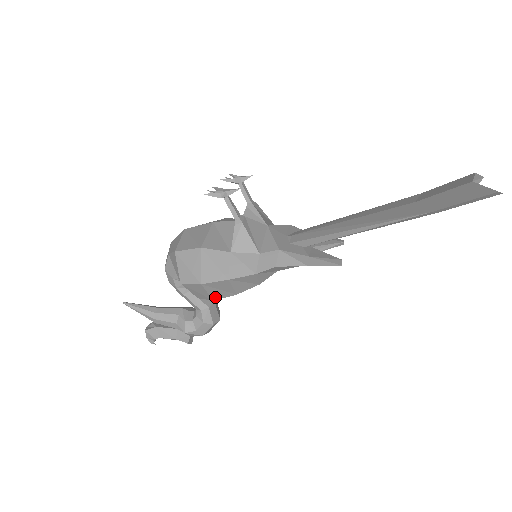
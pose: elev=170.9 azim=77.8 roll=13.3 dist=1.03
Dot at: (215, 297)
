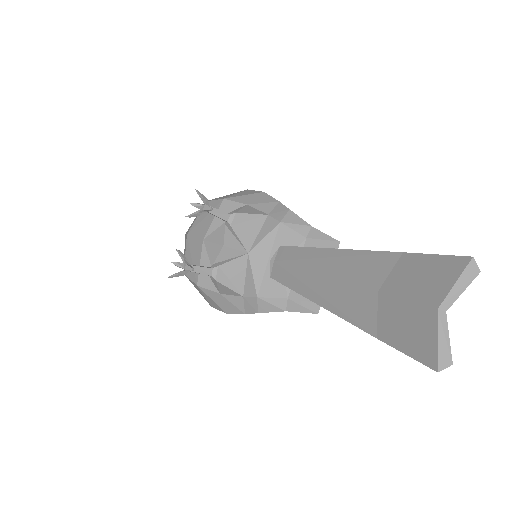
Dot at: occluded
